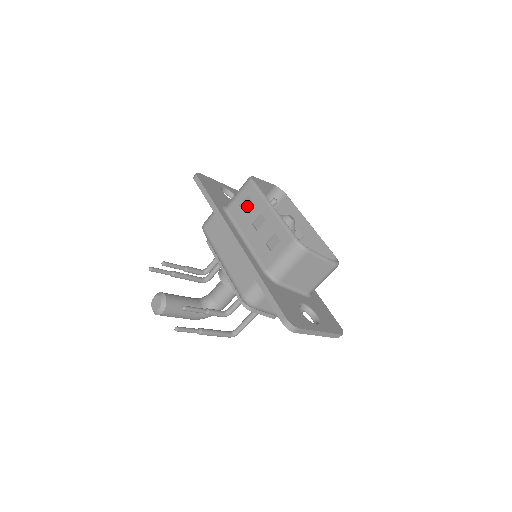
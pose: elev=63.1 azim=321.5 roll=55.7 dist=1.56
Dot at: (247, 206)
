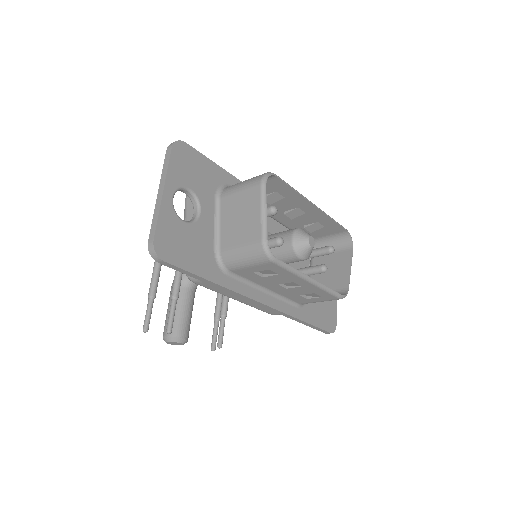
Dot at: (267, 273)
